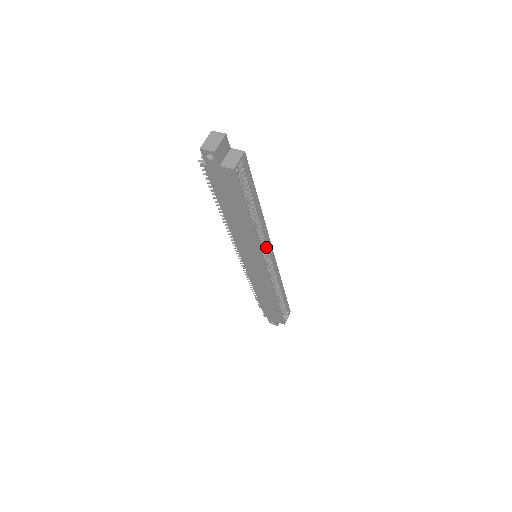
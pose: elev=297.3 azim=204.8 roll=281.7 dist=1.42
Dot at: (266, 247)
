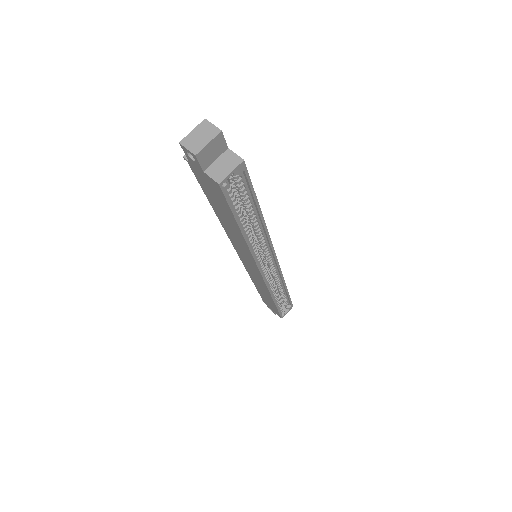
Dot at: (268, 254)
